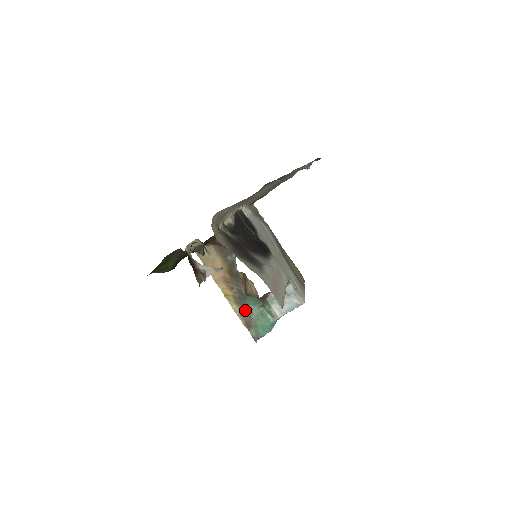
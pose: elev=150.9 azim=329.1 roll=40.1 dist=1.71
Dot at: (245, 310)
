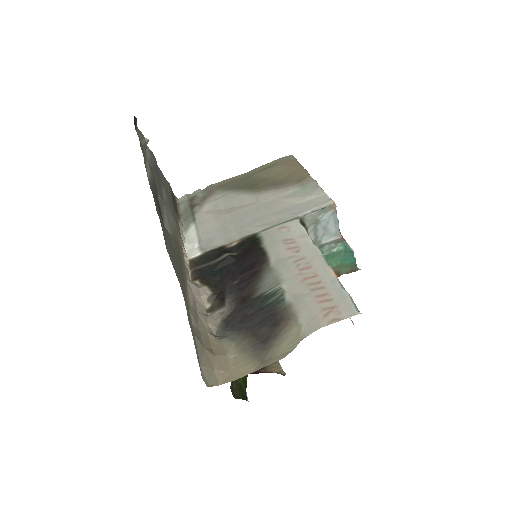
Dot at: occluded
